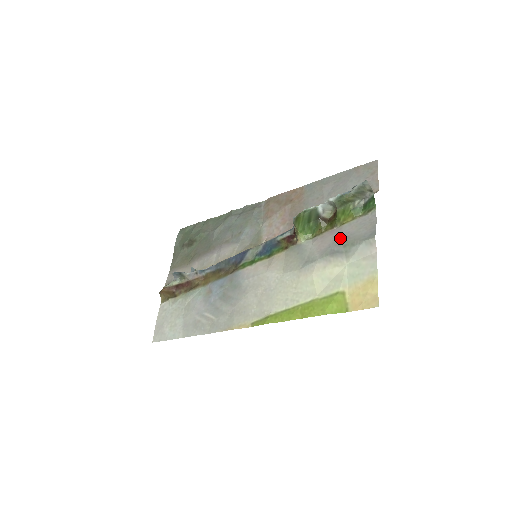
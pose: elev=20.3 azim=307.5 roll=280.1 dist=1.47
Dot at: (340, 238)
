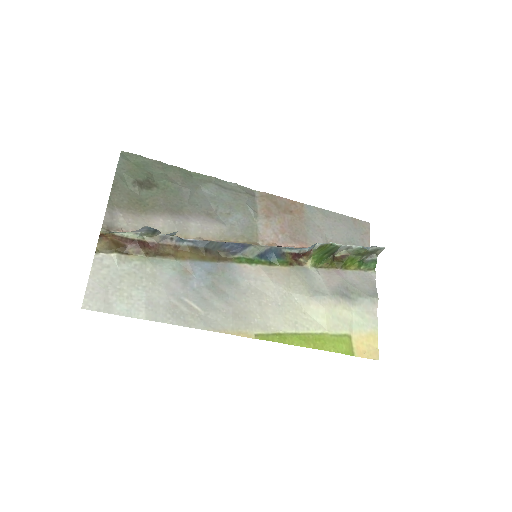
Dot at: (347, 283)
